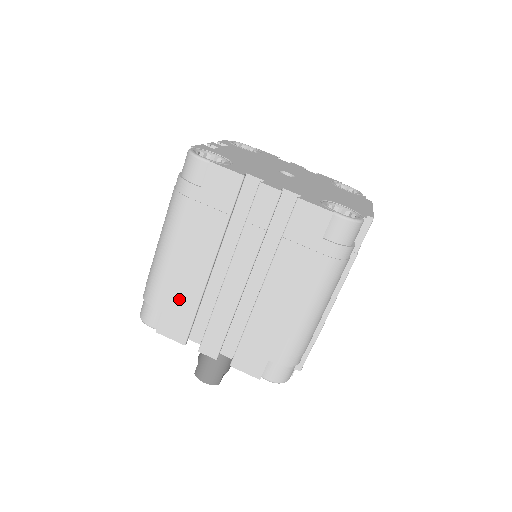
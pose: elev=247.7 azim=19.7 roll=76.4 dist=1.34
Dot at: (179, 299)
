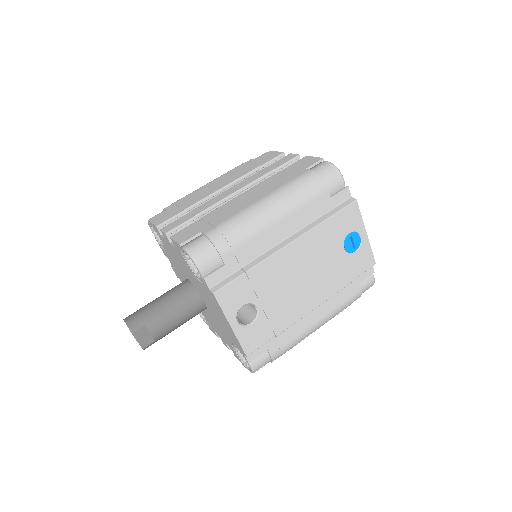
Dot at: (185, 203)
